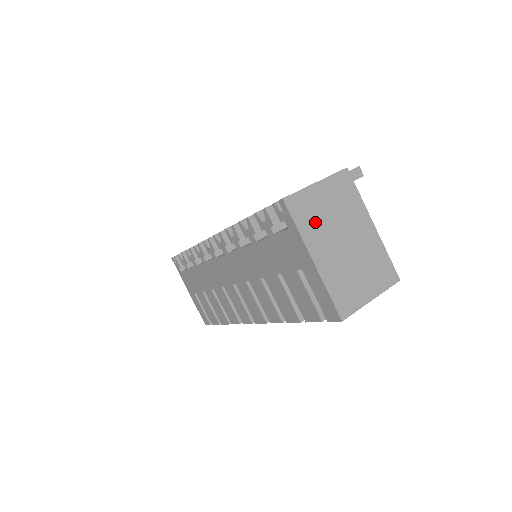
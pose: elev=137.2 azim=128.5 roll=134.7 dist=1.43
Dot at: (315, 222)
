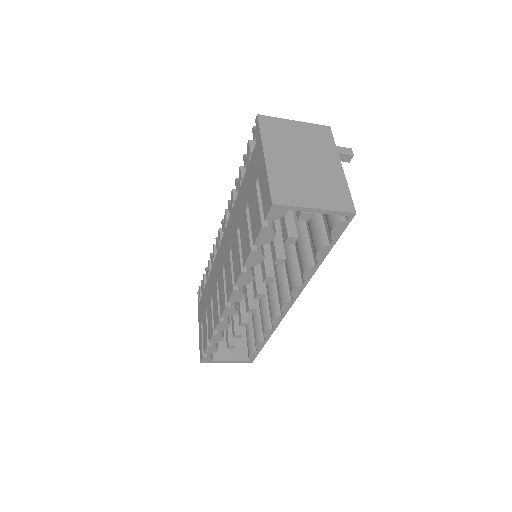
Dot at: (280, 138)
